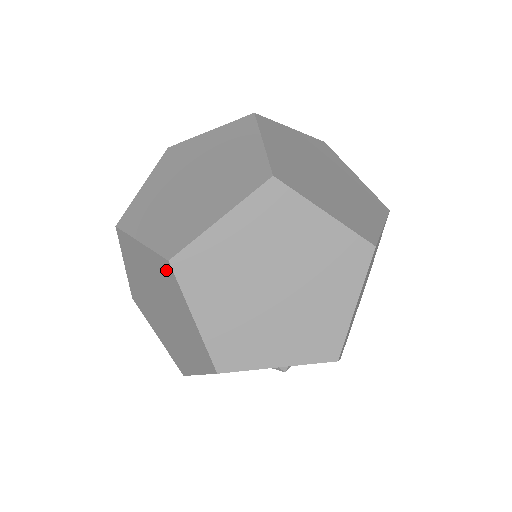
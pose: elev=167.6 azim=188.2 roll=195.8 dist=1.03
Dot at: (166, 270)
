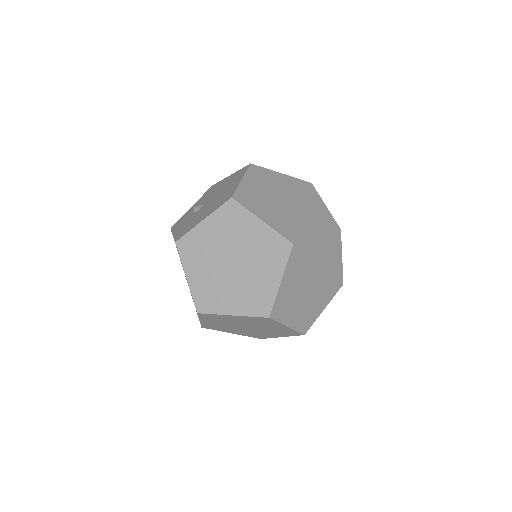
Dot at: (264, 320)
